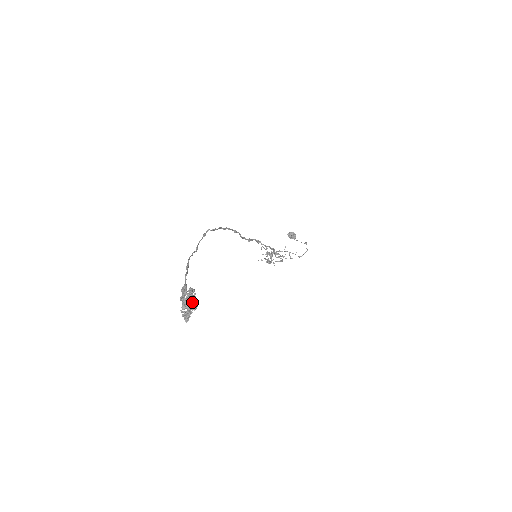
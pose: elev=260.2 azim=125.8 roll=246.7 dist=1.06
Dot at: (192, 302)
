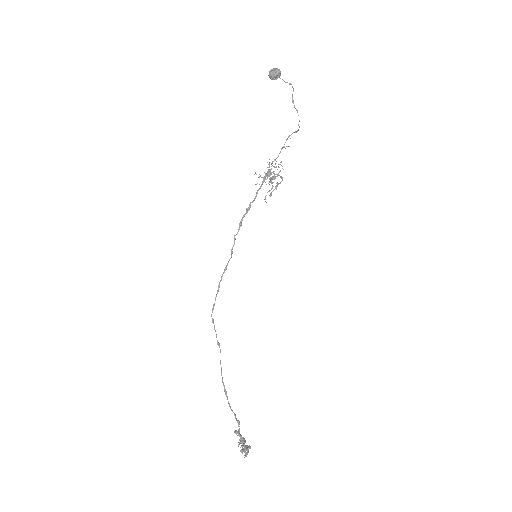
Dot at: (244, 452)
